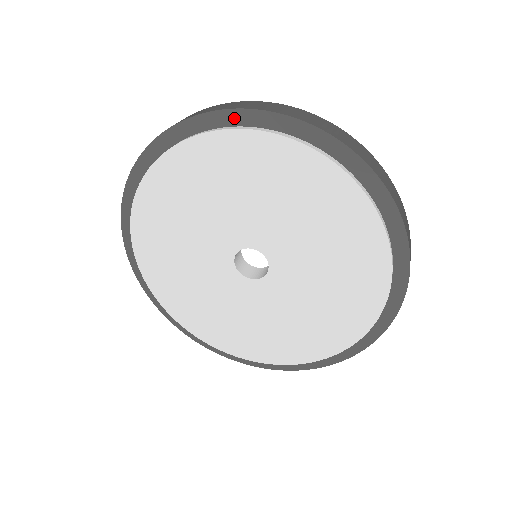
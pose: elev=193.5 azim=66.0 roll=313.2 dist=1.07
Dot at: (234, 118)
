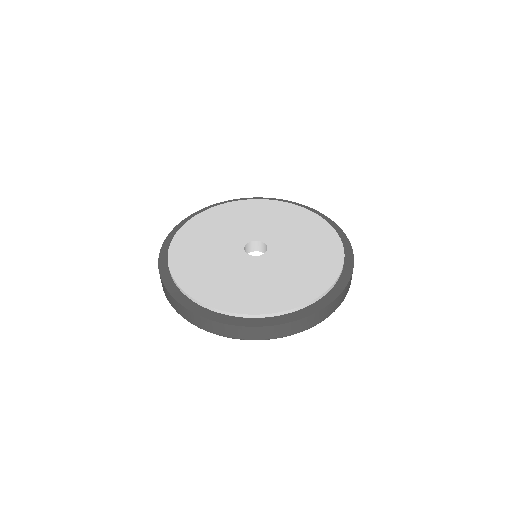
Dot at: occluded
